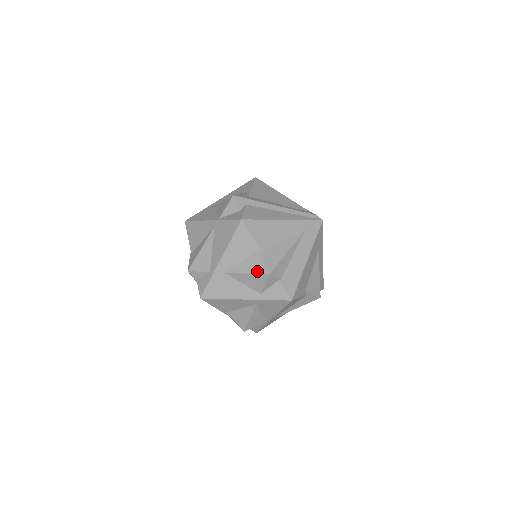
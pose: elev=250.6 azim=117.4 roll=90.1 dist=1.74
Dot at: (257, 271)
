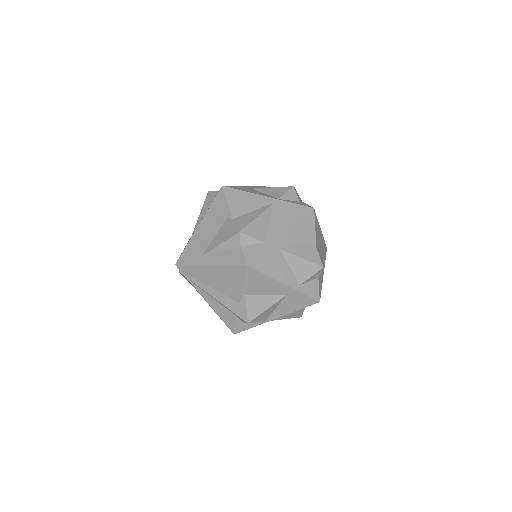
Dot at: (313, 260)
